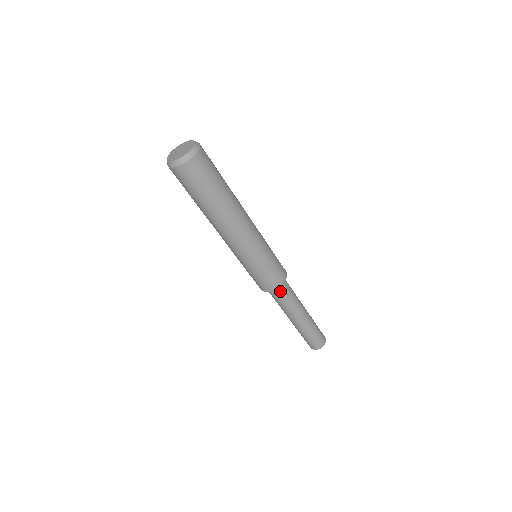
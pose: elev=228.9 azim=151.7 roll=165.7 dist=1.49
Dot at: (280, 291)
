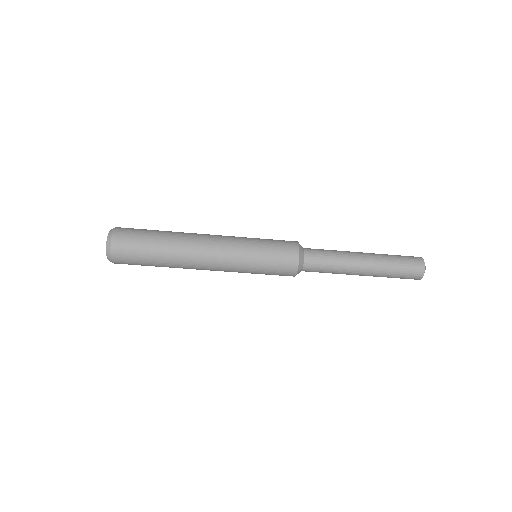
Dot at: (308, 263)
